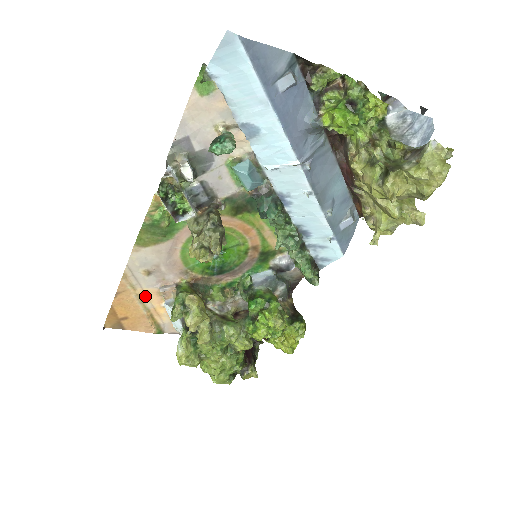
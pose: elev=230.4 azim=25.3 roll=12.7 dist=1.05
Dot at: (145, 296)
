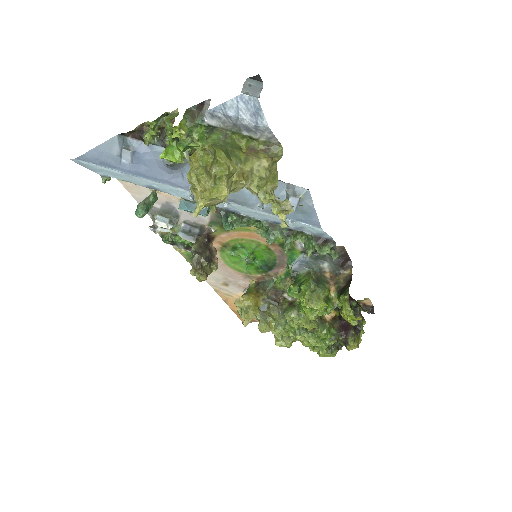
Dot at: occluded
